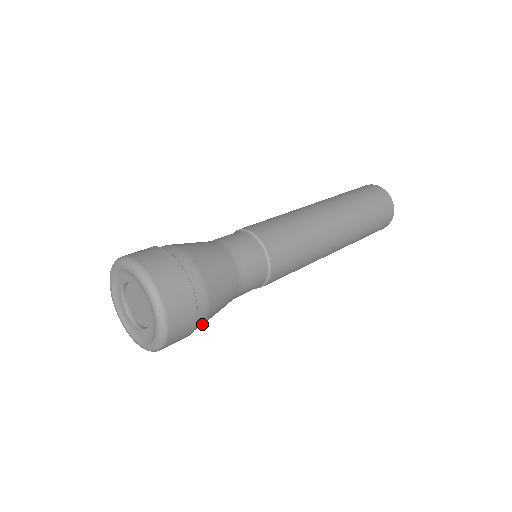
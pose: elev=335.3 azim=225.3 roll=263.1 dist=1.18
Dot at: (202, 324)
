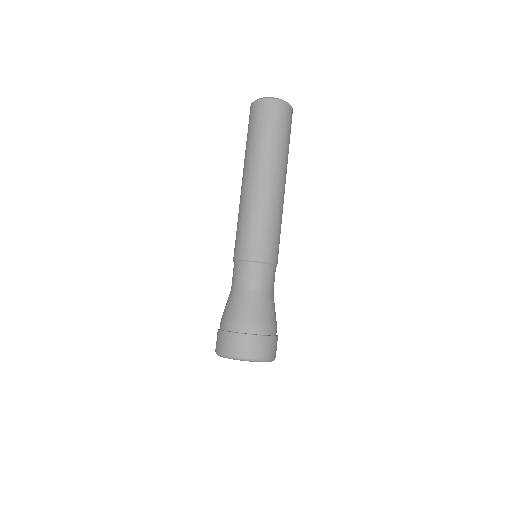
Dot at: occluded
